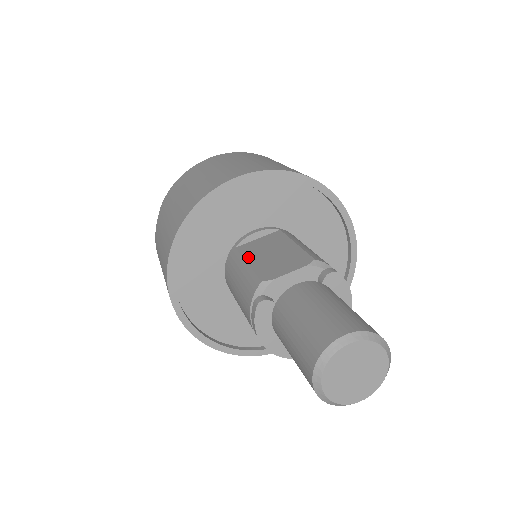
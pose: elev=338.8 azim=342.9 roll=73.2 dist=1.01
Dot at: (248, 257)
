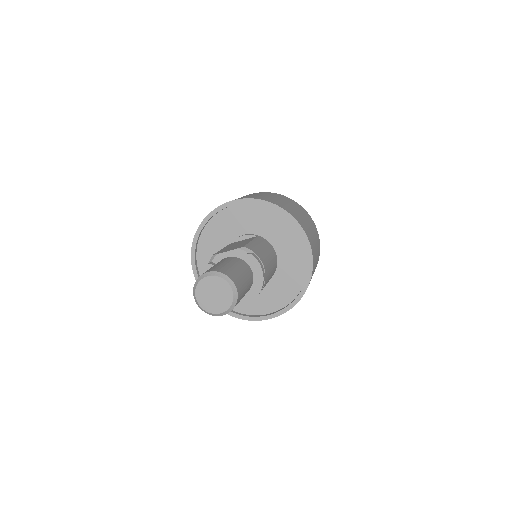
Dot at: (226, 247)
